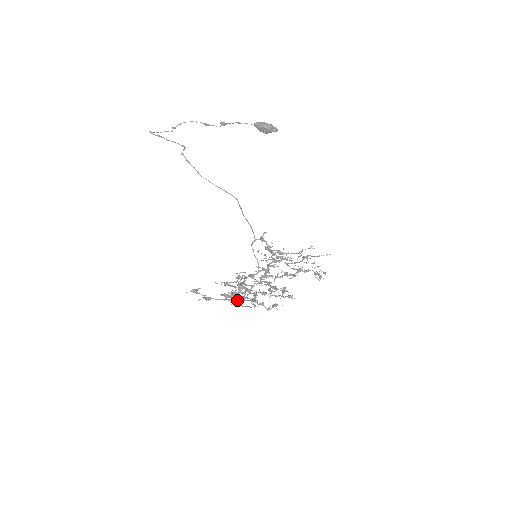
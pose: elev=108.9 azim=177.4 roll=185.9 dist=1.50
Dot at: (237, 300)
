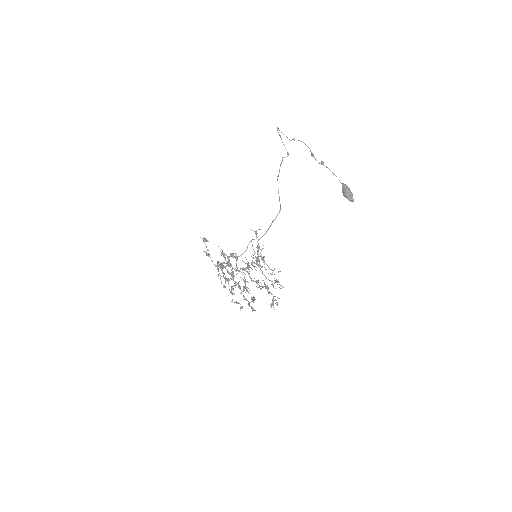
Dot at: (224, 277)
